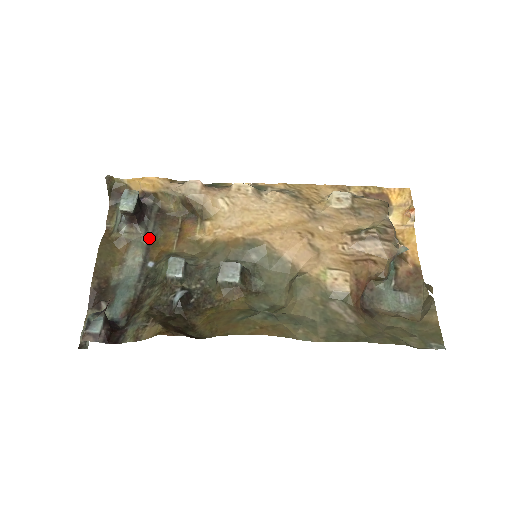
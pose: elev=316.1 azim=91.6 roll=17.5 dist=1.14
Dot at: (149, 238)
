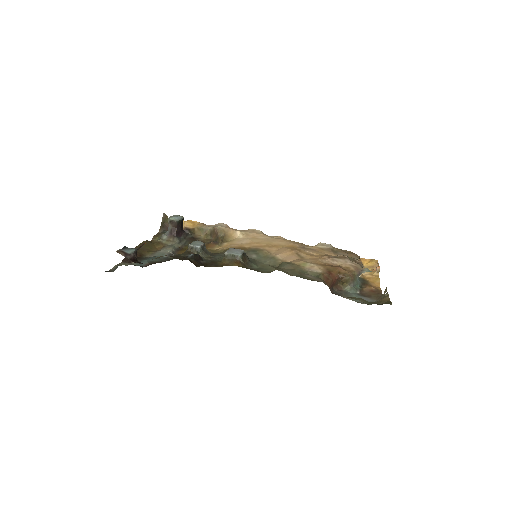
Dot at: (180, 246)
